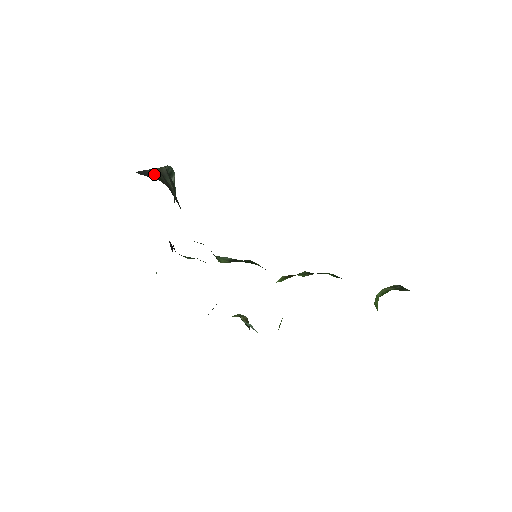
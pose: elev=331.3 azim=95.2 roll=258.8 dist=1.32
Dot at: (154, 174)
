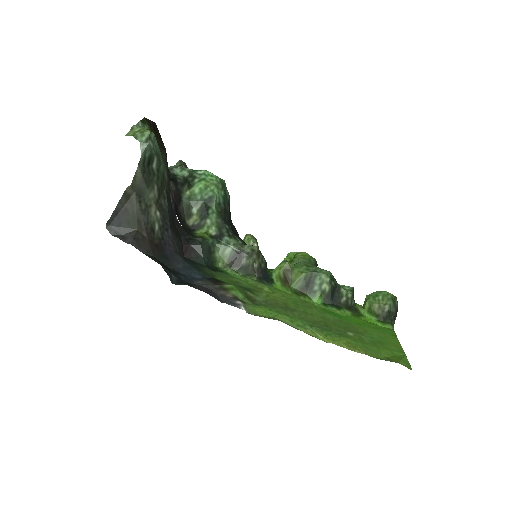
Dot at: (127, 208)
